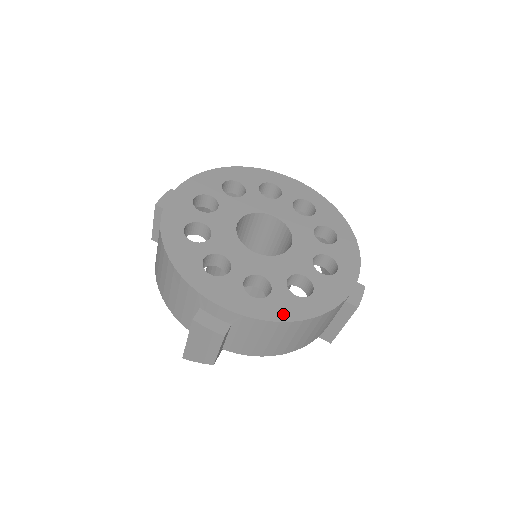
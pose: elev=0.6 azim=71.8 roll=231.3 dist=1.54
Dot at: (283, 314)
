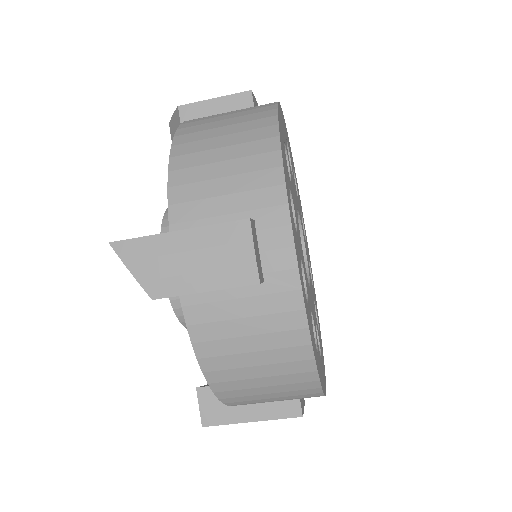
Dot at: occluded
